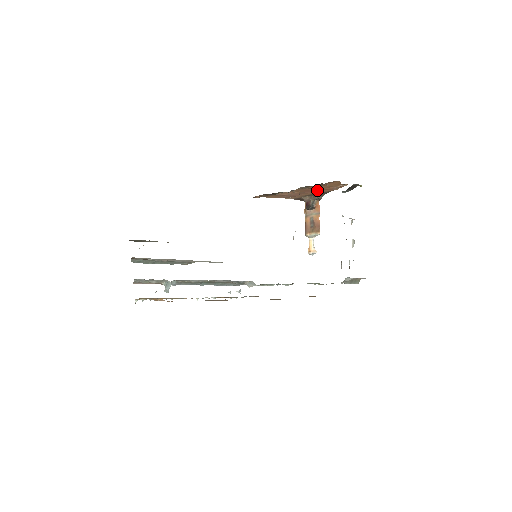
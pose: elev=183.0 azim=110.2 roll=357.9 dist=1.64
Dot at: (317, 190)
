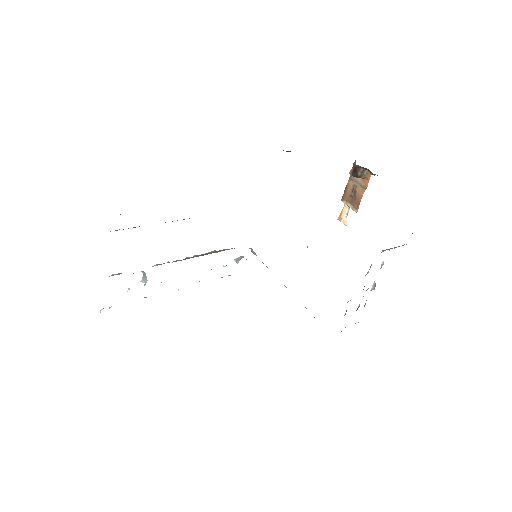
Dot at: occluded
